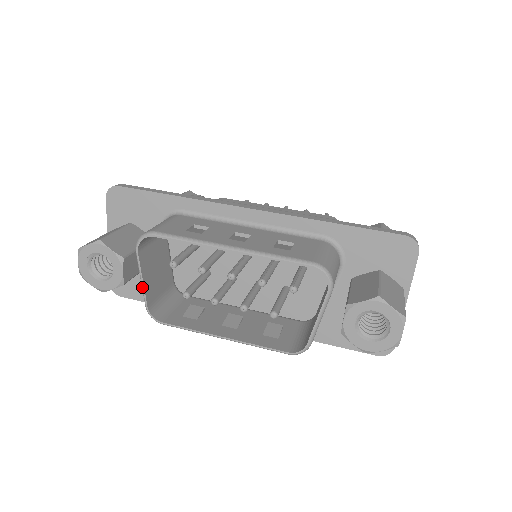
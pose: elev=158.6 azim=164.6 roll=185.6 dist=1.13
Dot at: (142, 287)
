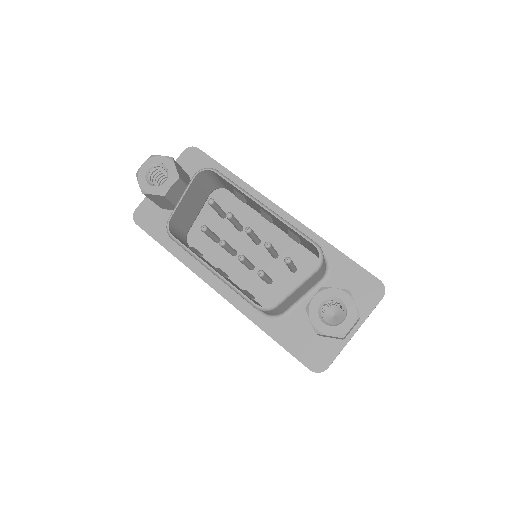
Dot at: (178, 202)
